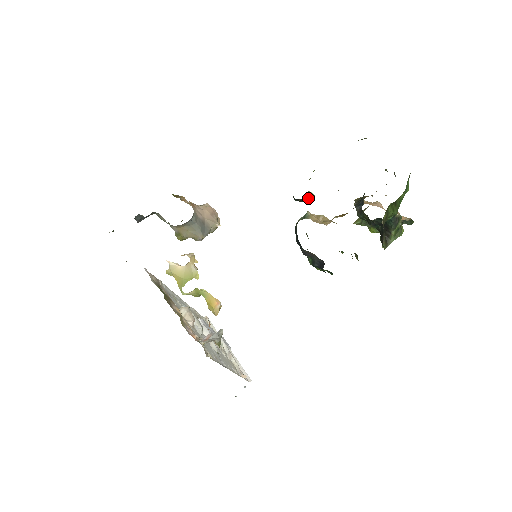
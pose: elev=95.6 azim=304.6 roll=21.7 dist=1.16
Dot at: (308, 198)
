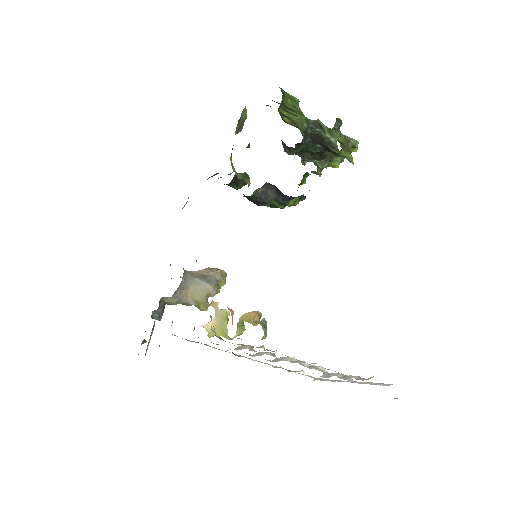
Dot at: (241, 177)
